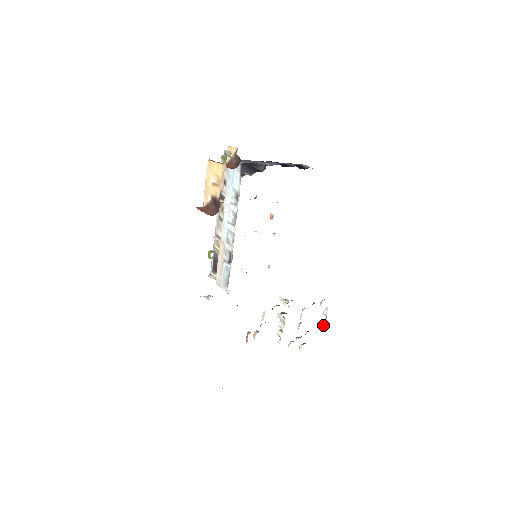
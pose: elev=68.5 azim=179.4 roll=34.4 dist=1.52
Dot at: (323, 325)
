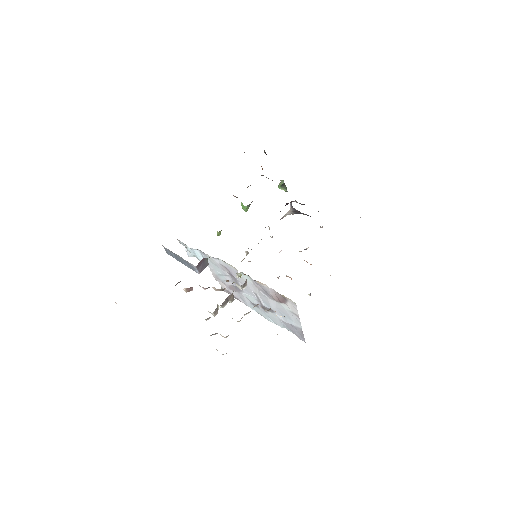
Dot at: occluded
